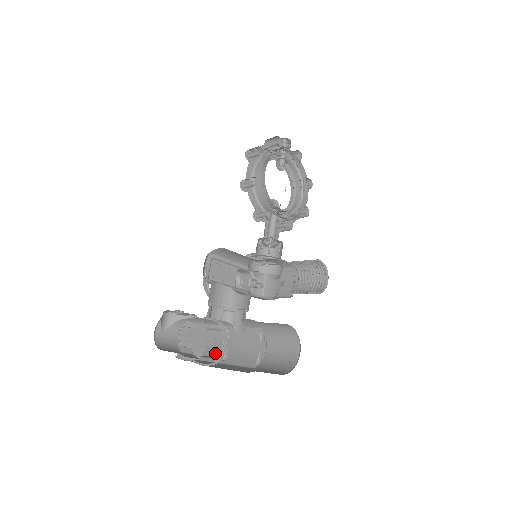
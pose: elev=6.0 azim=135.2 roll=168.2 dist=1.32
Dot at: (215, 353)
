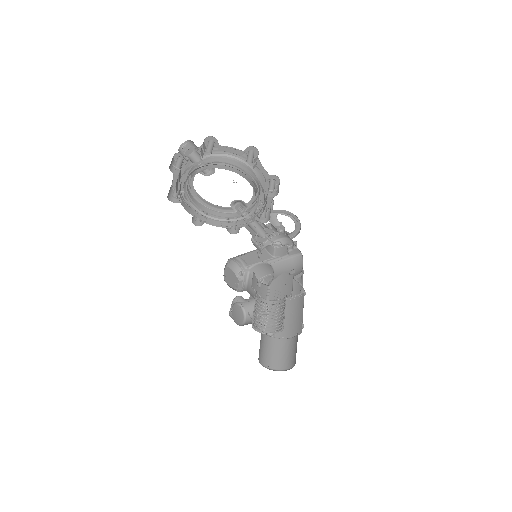
Dot at: (302, 282)
